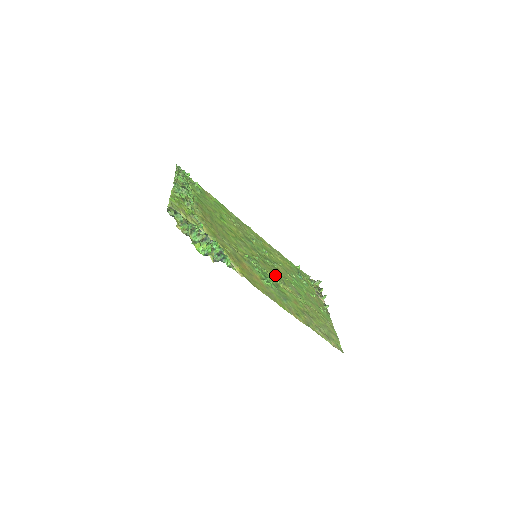
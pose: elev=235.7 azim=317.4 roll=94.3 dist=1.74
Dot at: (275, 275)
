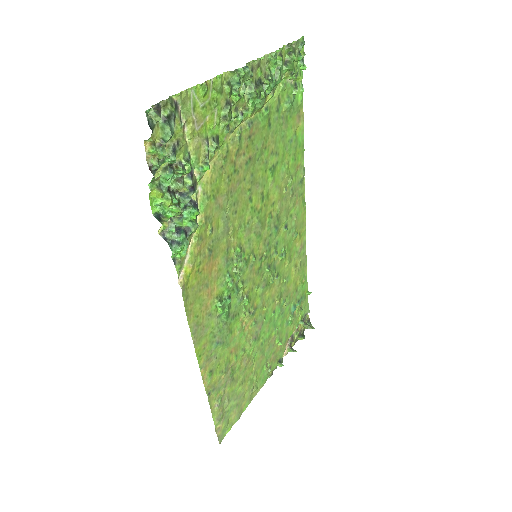
Dot at: (253, 296)
